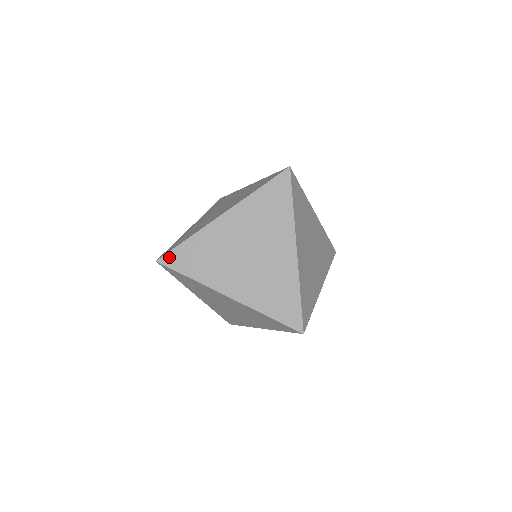
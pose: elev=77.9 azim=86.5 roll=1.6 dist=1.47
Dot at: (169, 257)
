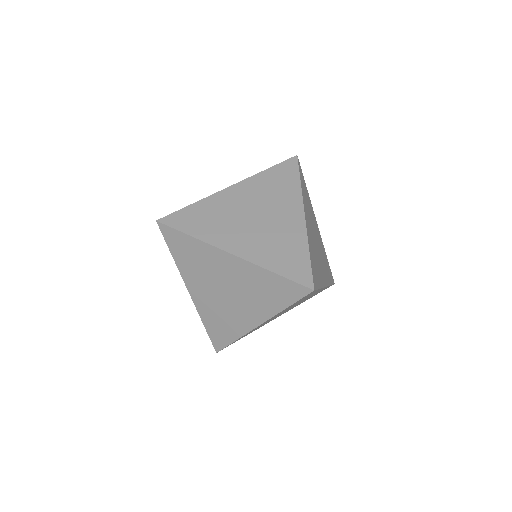
Dot at: (171, 217)
